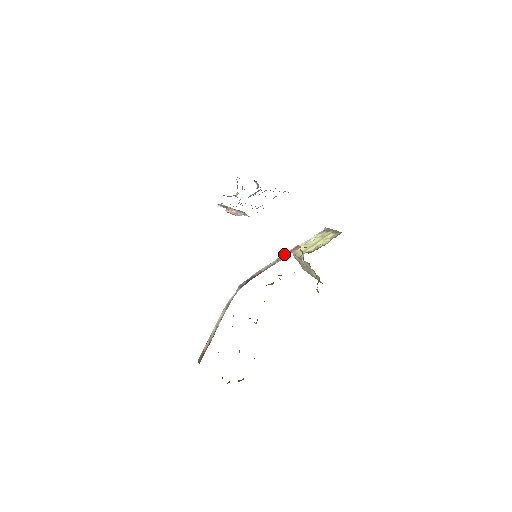
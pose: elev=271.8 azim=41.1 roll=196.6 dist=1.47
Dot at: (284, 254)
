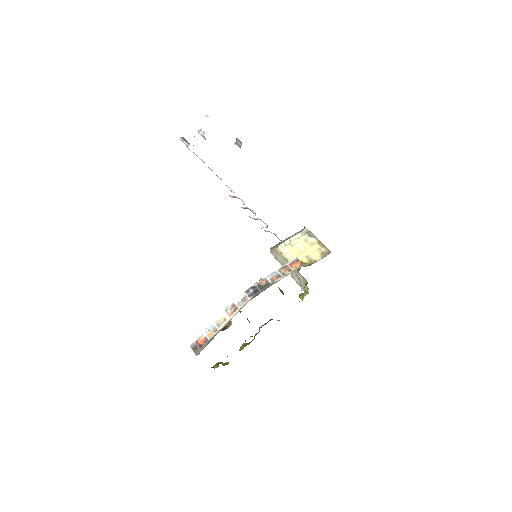
Dot at: (286, 265)
